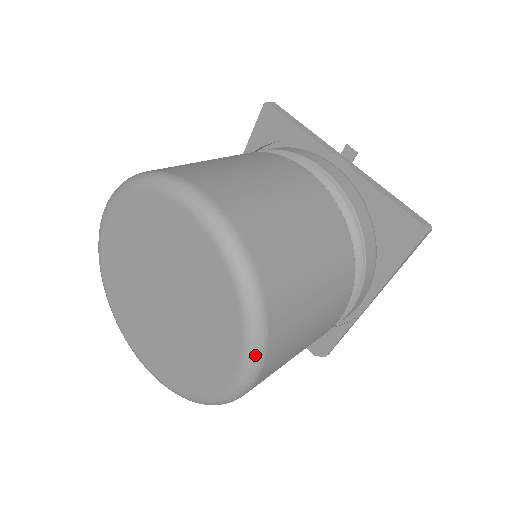
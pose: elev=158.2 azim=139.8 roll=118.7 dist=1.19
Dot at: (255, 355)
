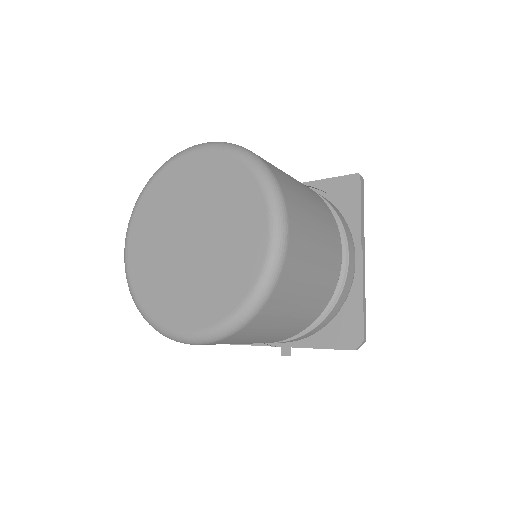
Dot at: (275, 193)
